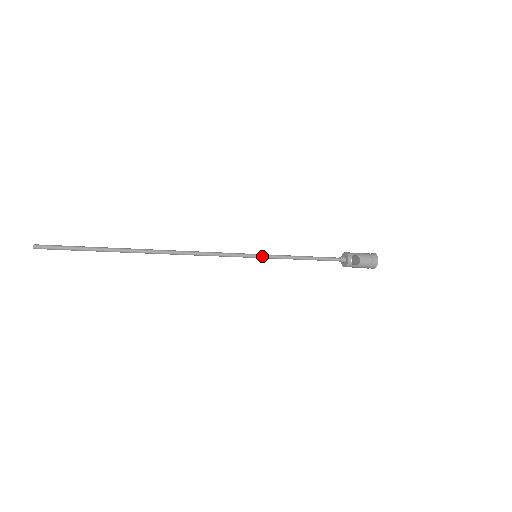
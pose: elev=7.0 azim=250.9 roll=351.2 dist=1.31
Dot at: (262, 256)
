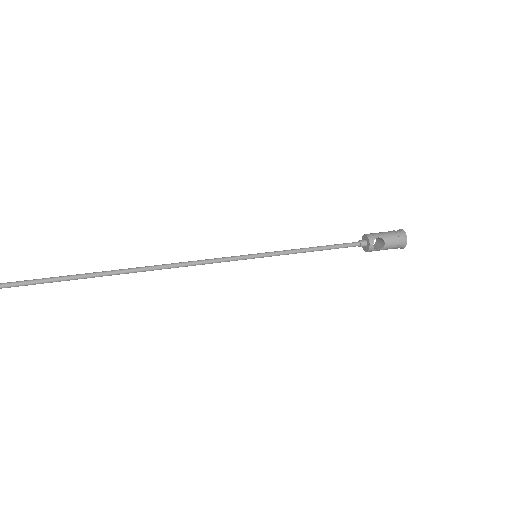
Dot at: (263, 255)
